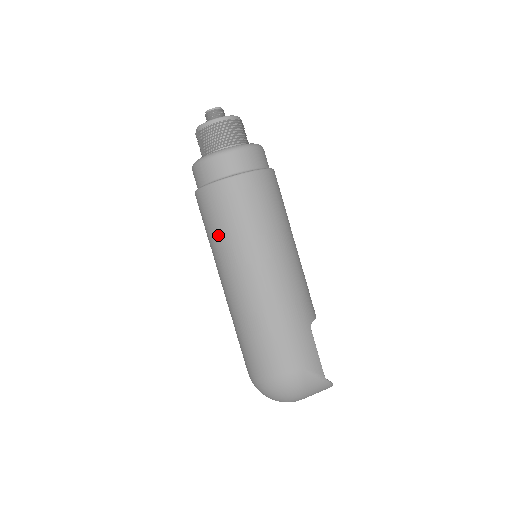
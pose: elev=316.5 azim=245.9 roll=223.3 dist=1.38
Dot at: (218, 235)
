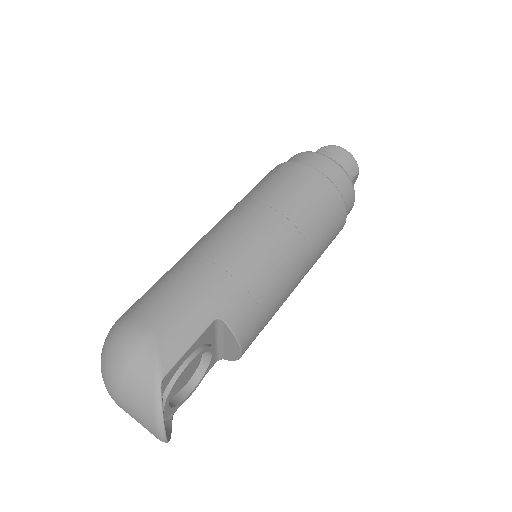
Dot at: occluded
